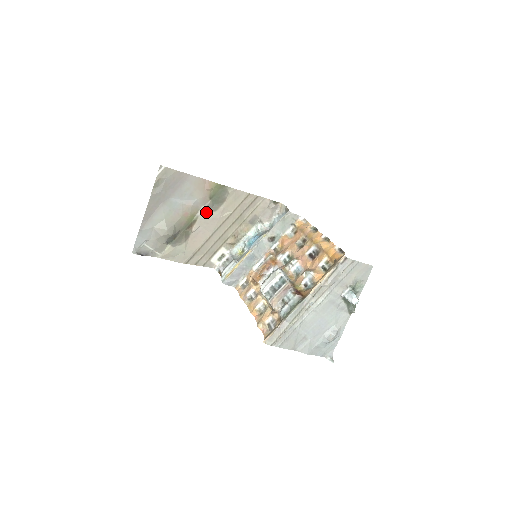
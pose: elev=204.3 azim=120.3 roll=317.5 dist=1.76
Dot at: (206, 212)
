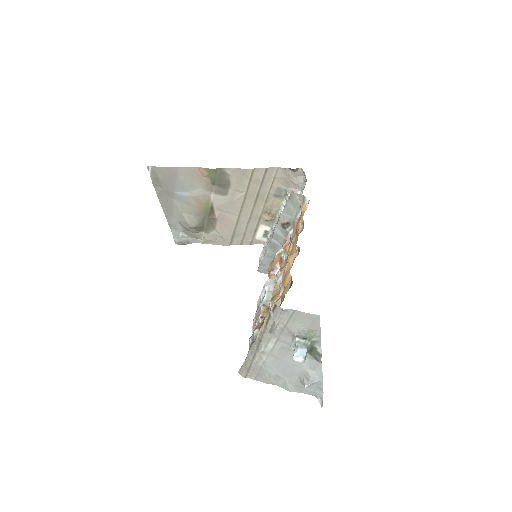
Dot at: (218, 198)
